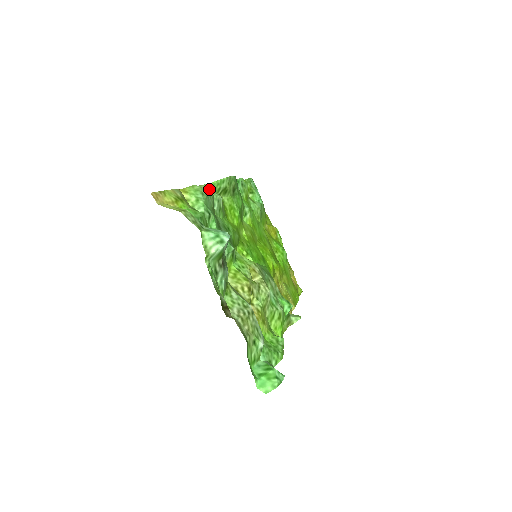
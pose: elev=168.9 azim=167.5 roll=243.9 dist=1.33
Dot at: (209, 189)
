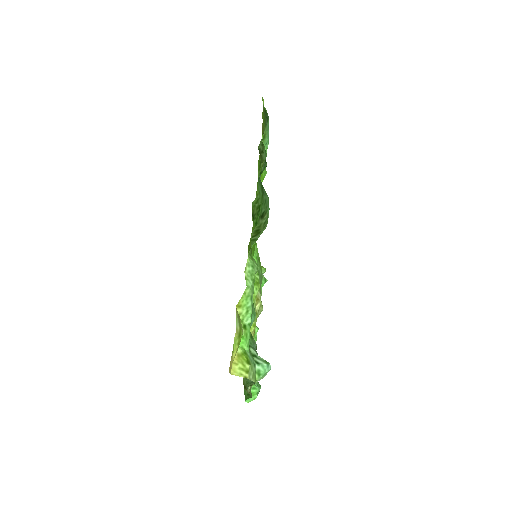
Dot at: (252, 268)
